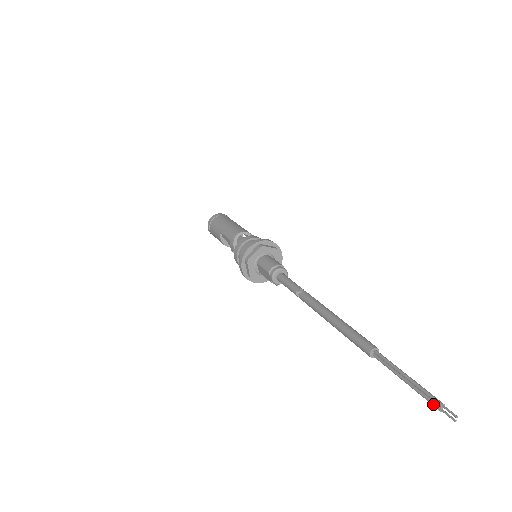
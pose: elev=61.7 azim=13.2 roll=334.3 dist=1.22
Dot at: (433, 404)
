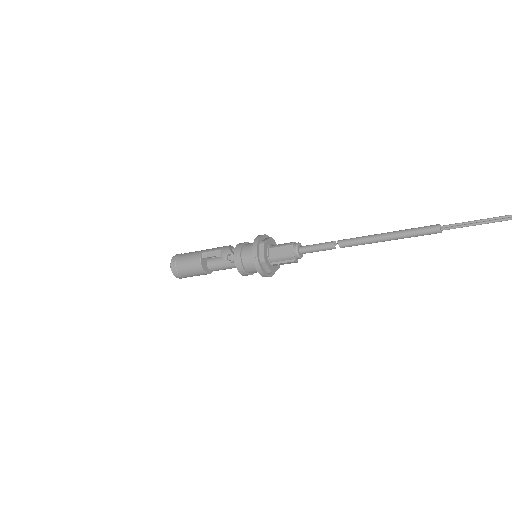
Dot at: (510, 217)
